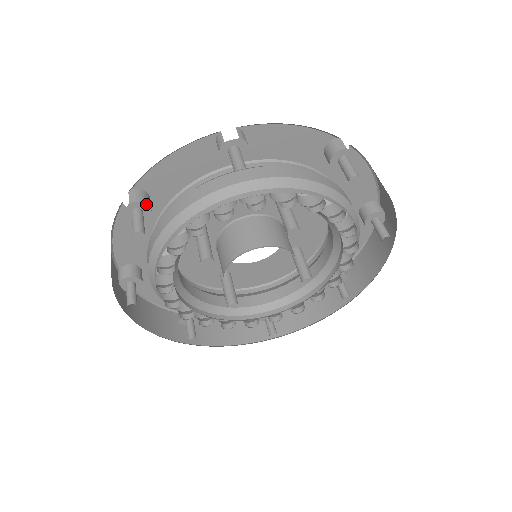
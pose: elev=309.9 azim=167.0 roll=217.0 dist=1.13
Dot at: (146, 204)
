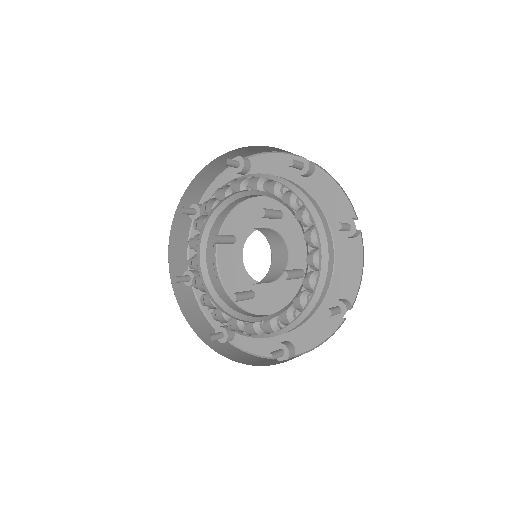
Dot at: (198, 206)
